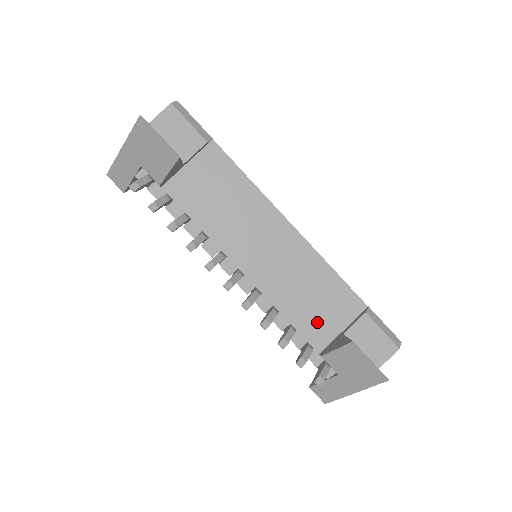
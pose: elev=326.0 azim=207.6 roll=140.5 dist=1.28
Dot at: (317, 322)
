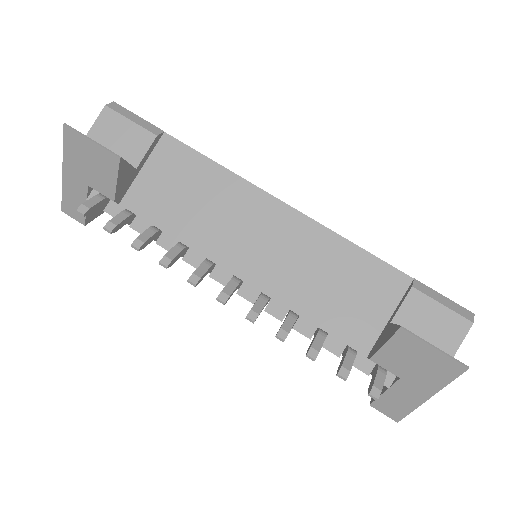
Dot at: (352, 316)
